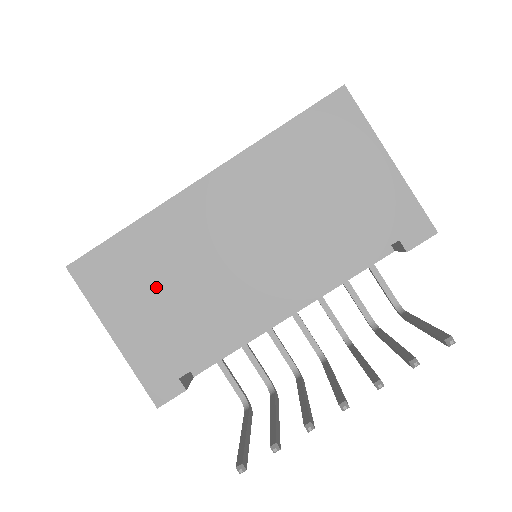
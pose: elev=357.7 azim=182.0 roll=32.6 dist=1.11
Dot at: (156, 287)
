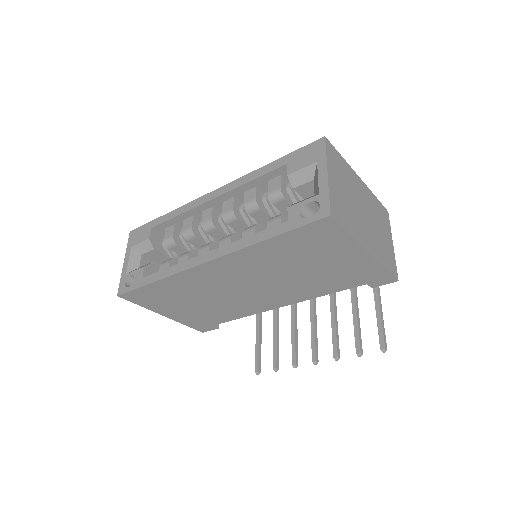
Dot at: (186, 301)
